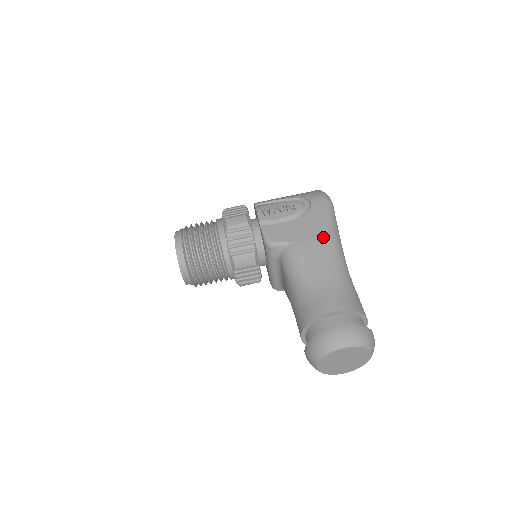
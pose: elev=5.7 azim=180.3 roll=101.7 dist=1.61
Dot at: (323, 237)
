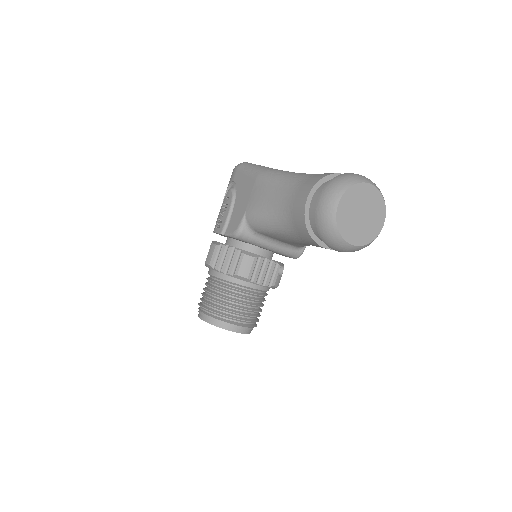
Dot at: (256, 182)
